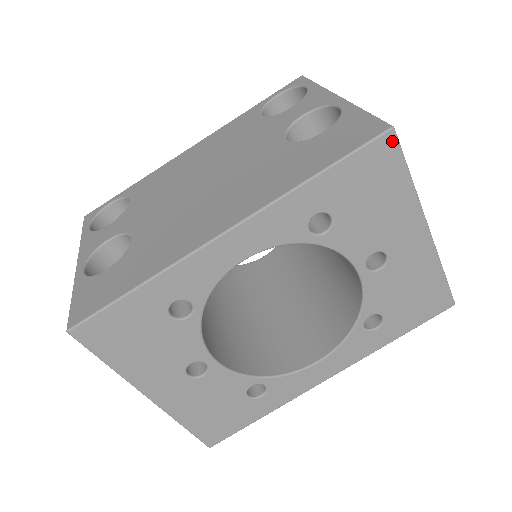
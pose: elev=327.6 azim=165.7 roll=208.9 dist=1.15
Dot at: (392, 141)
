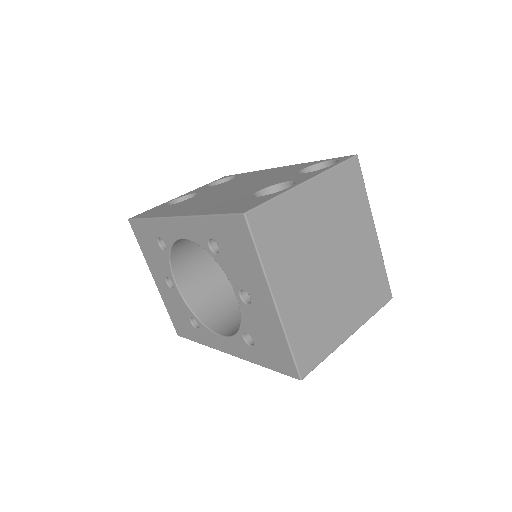
Dot at: (244, 222)
